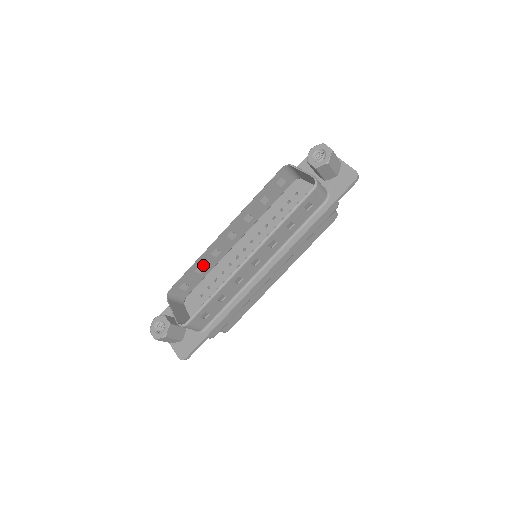
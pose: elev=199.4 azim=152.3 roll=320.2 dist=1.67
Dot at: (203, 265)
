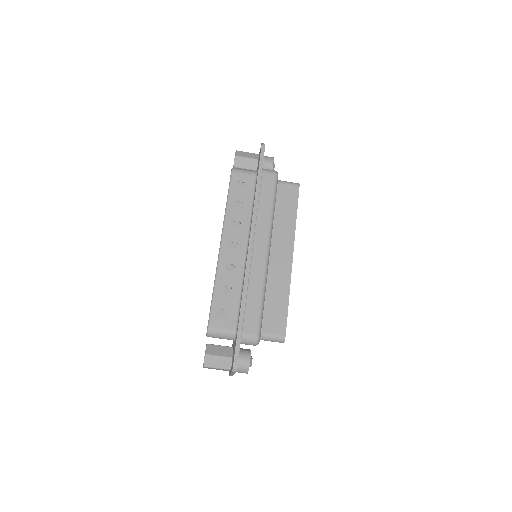
Dot at: occluded
